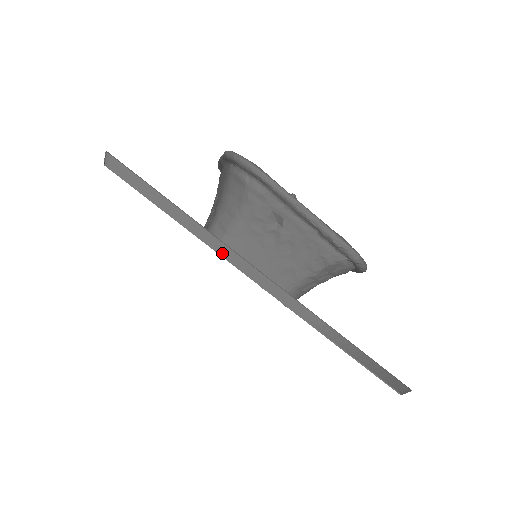
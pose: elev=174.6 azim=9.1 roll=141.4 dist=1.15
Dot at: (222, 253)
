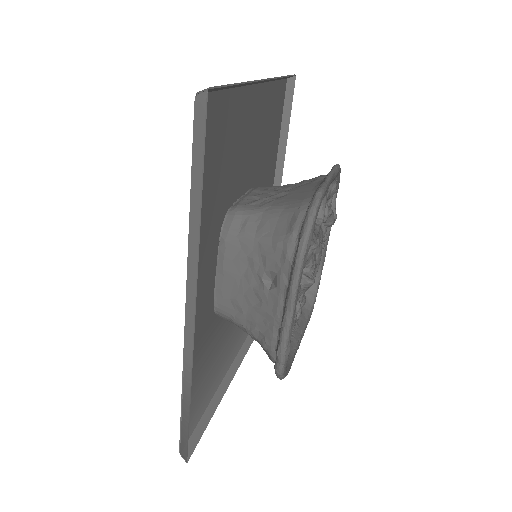
Dot at: (190, 259)
